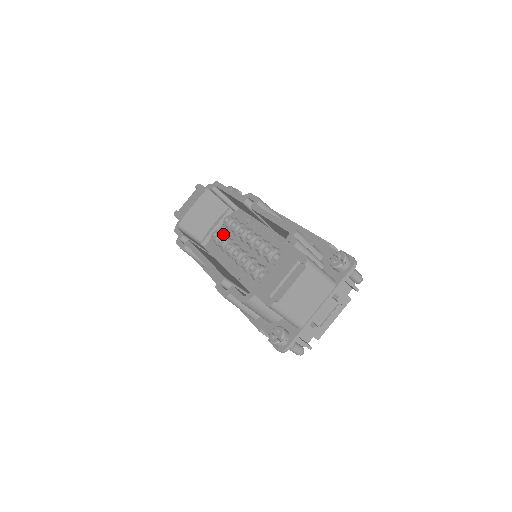
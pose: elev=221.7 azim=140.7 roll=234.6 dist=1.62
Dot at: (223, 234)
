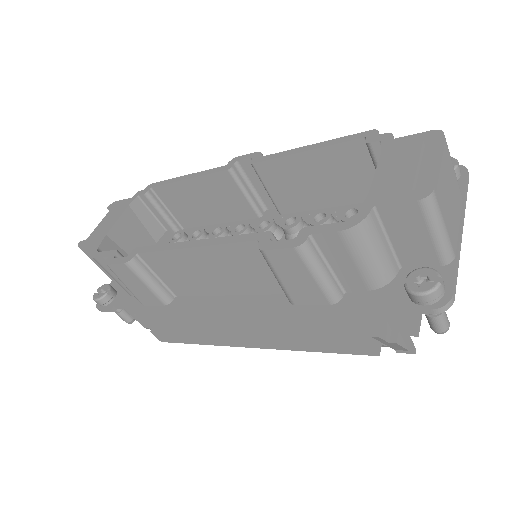
Dot at: occluded
